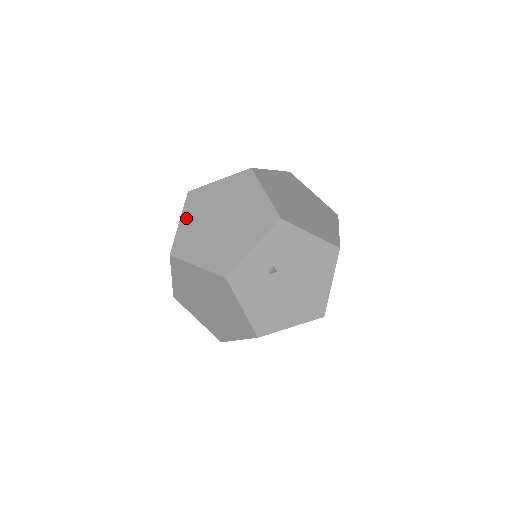
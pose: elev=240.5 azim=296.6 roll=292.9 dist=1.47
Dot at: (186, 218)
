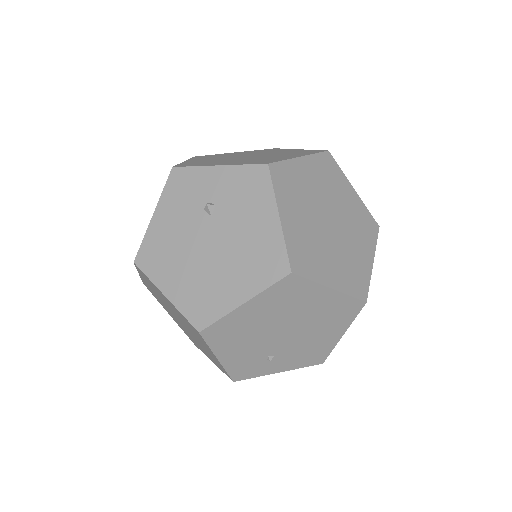
Dot at: (242, 152)
